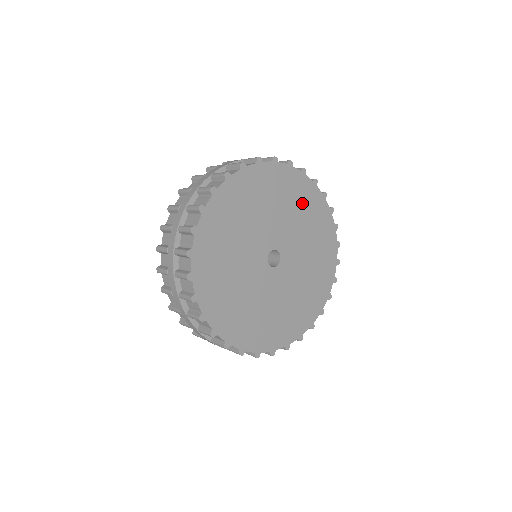
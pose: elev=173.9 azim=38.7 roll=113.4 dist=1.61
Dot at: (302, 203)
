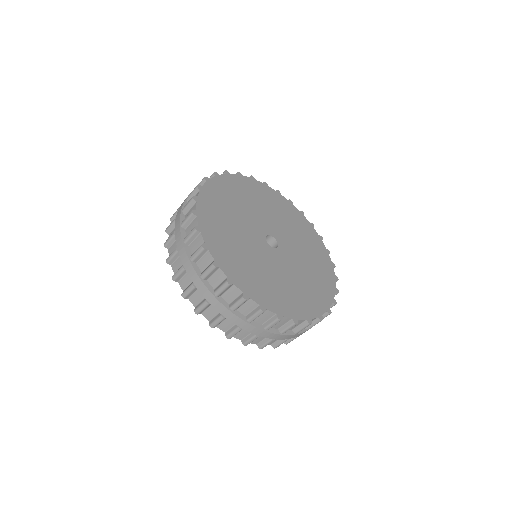
Dot at: (275, 205)
